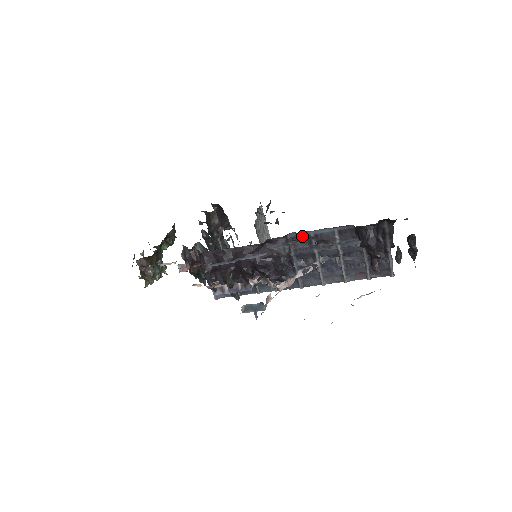
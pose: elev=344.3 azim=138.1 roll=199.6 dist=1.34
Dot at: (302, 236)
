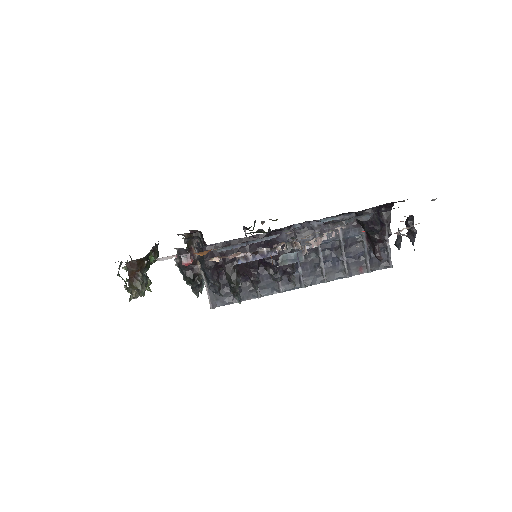
Dot at: (305, 228)
